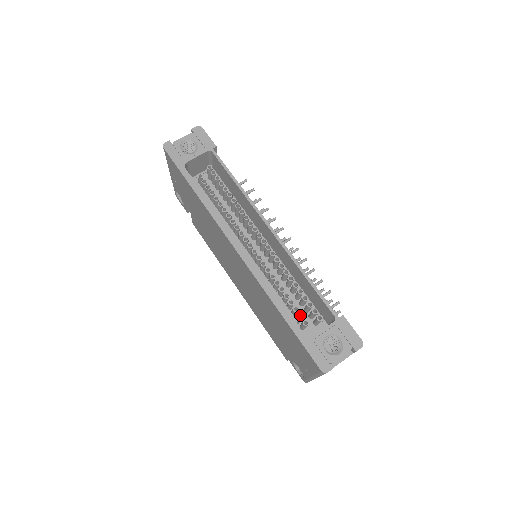
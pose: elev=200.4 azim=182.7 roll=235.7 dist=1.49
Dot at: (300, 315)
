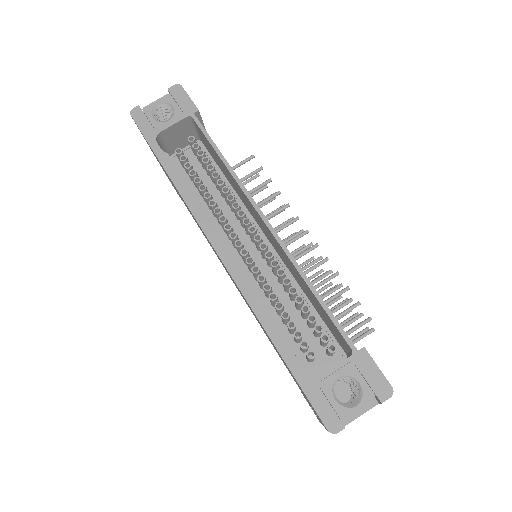
Dot at: (305, 342)
